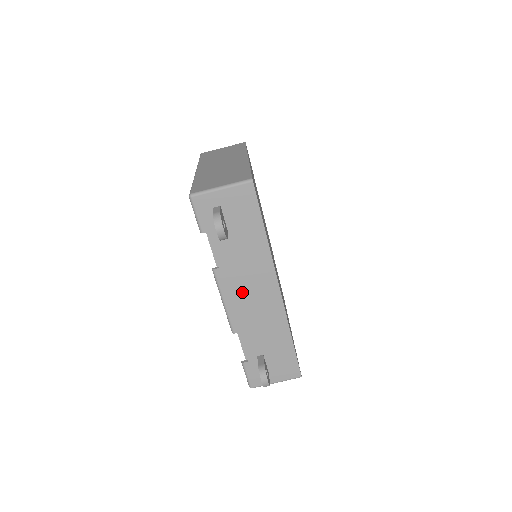
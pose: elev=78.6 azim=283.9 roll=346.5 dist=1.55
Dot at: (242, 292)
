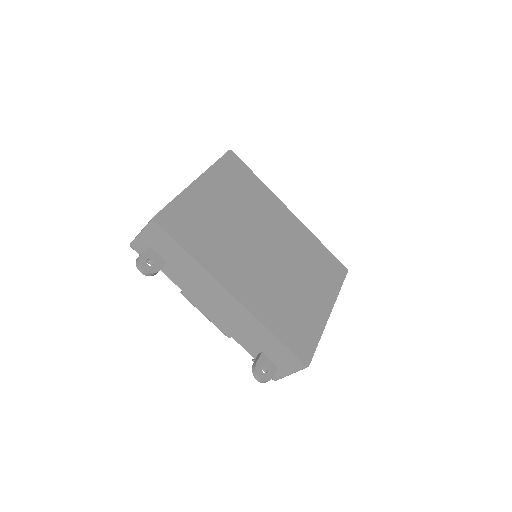
Dot at: (210, 305)
